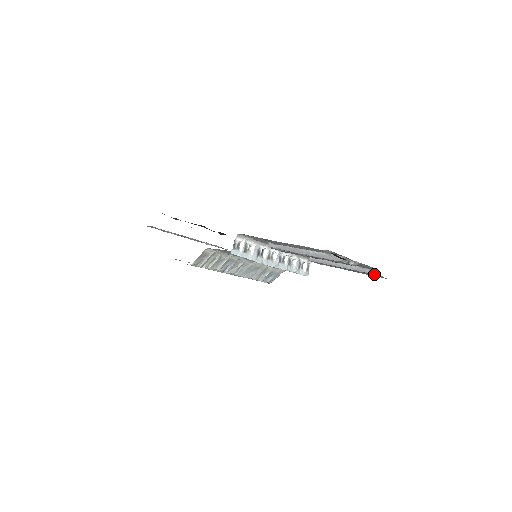
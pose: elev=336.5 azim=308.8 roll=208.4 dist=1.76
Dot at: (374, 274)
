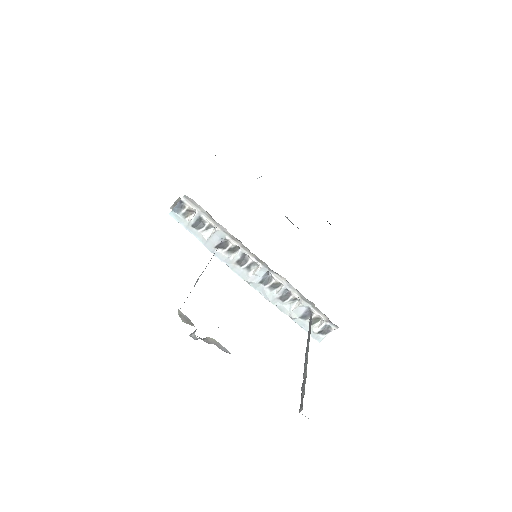
Dot at: (300, 407)
